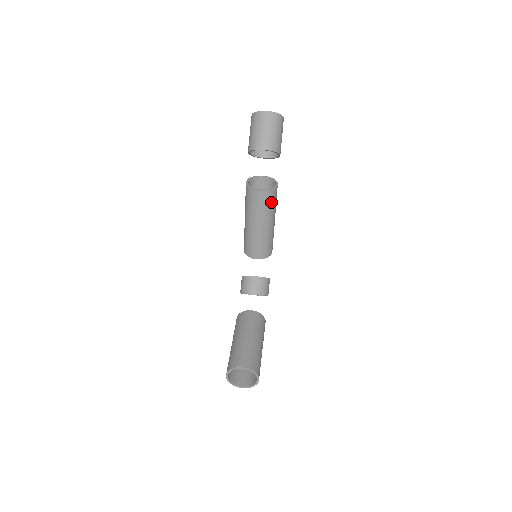
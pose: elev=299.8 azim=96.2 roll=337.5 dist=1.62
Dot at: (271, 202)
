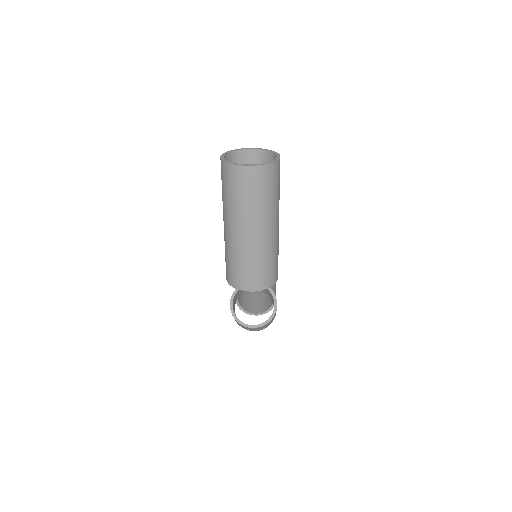
Dot at: occluded
